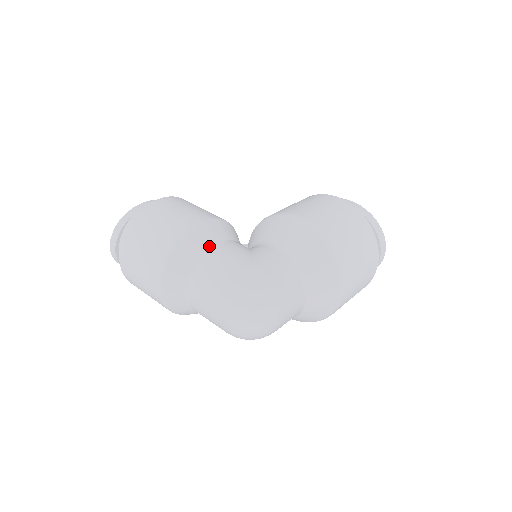
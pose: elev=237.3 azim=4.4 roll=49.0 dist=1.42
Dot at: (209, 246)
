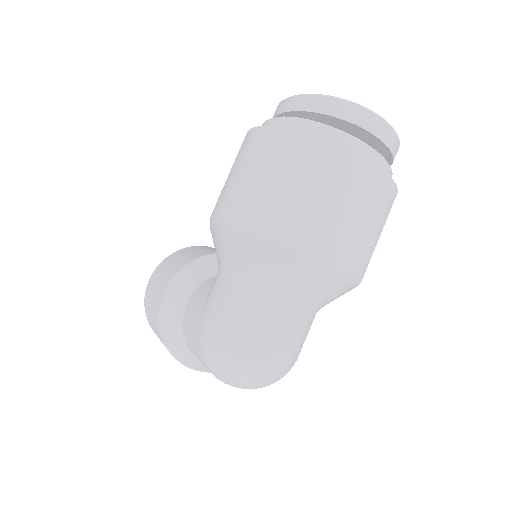
Dot at: (180, 316)
